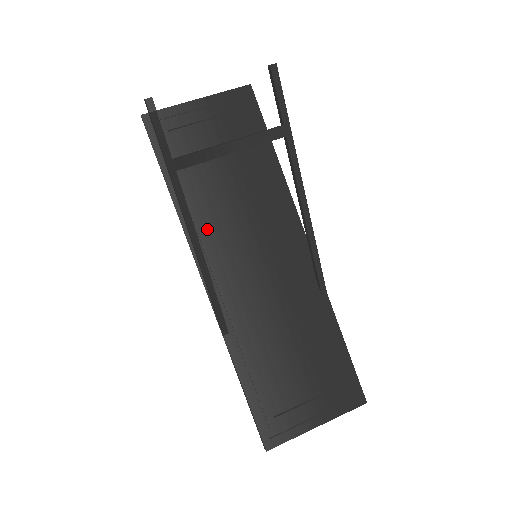
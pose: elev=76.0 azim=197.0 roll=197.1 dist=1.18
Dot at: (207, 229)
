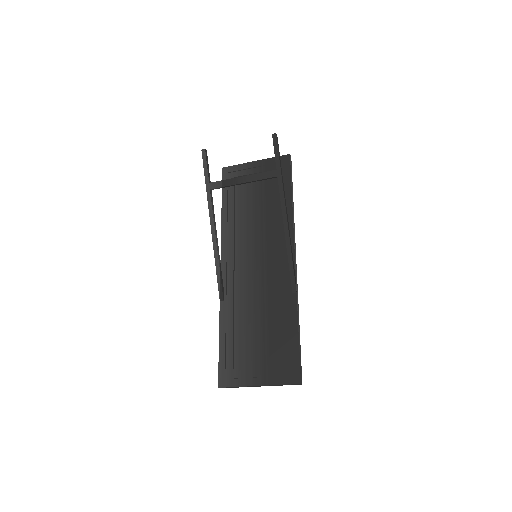
Dot at: (234, 235)
